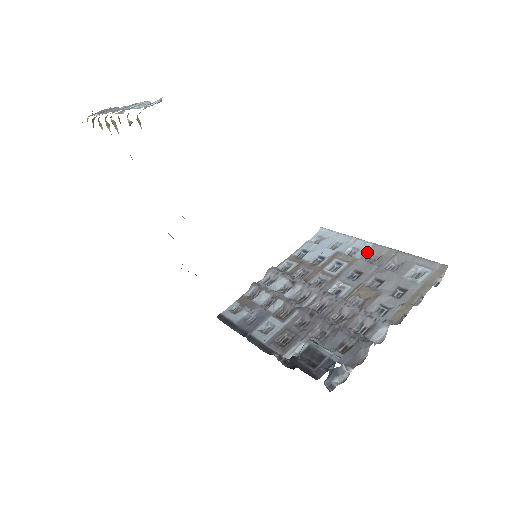
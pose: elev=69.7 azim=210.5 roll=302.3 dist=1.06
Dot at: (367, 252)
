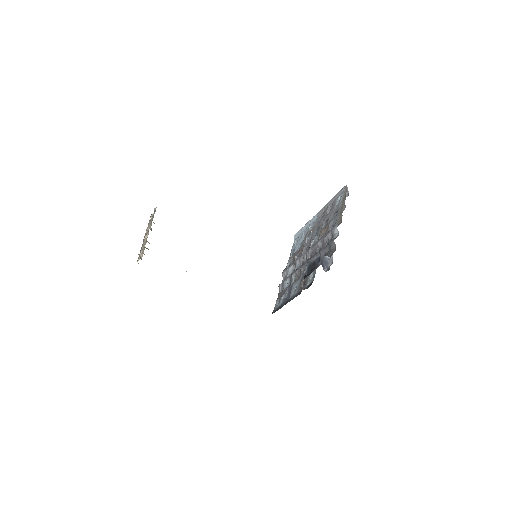
Dot at: (317, 219)
